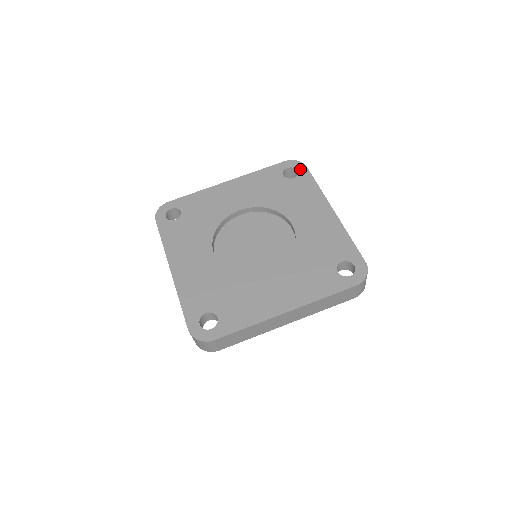
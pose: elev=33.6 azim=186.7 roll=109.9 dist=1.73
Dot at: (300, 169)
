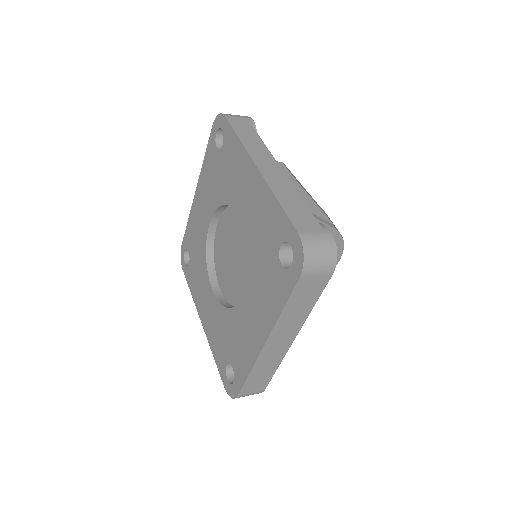
Dot at: (222, 126)
